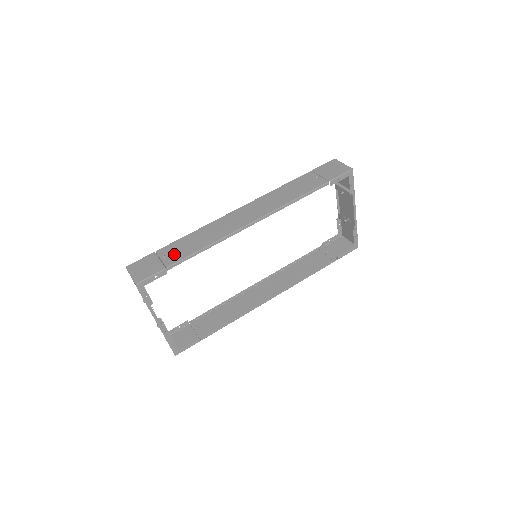
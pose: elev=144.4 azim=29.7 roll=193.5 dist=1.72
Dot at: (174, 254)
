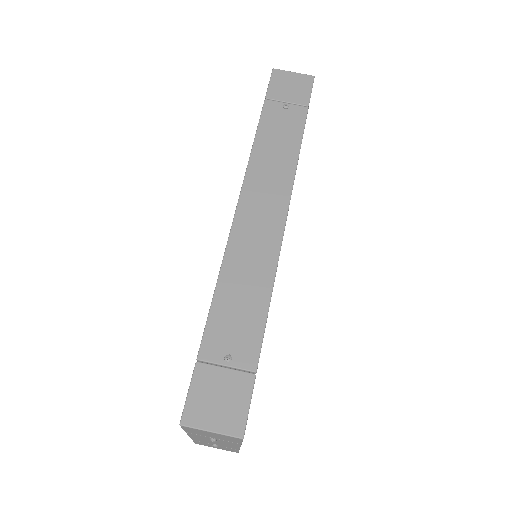
Dot at: (237, 342)
